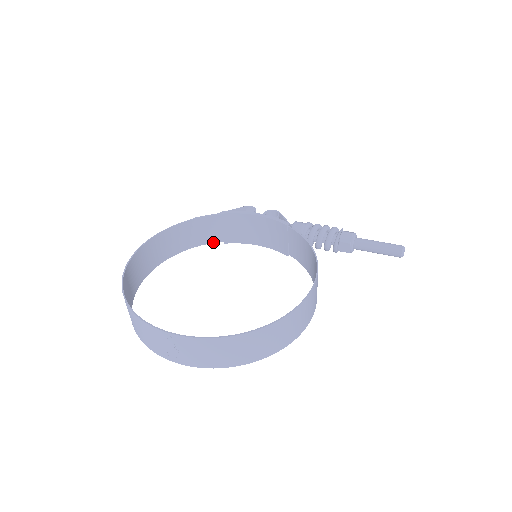
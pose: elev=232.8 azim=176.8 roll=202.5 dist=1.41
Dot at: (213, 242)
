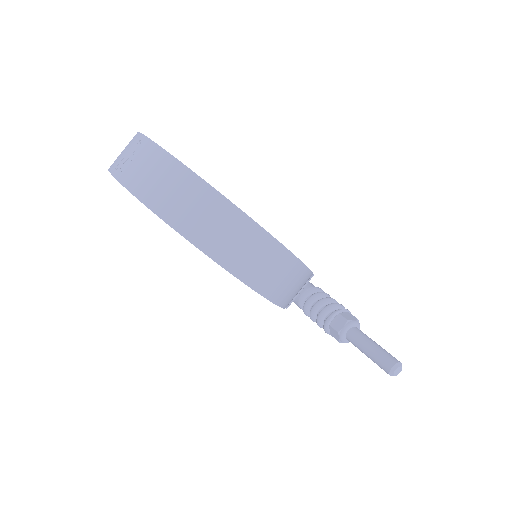
Dot at: occluded
